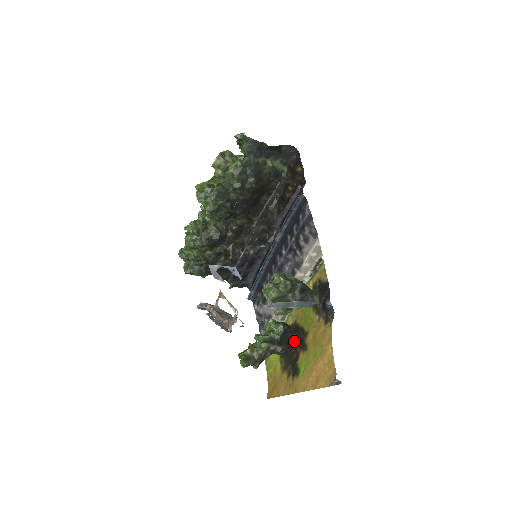
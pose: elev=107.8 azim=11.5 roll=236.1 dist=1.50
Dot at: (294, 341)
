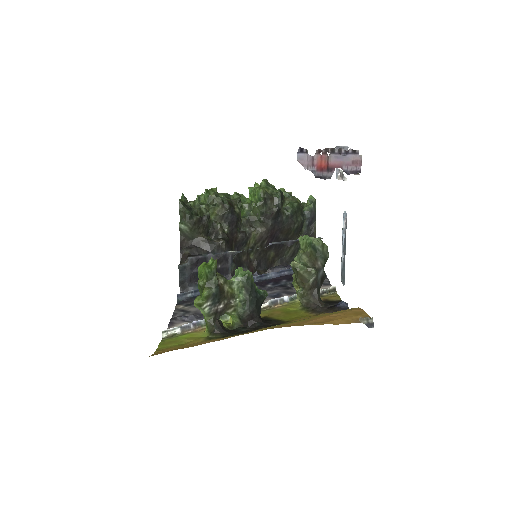
Dot at: (258, 323)
